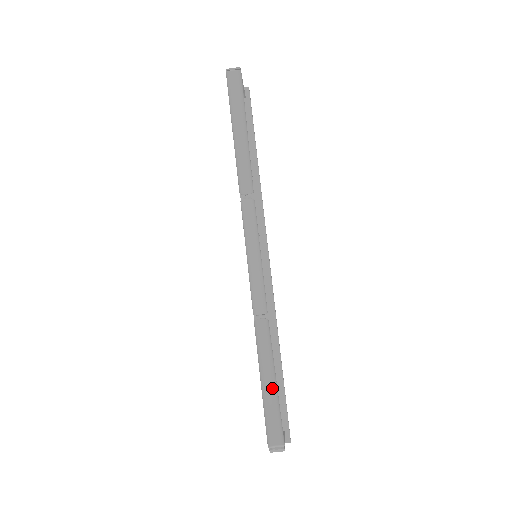
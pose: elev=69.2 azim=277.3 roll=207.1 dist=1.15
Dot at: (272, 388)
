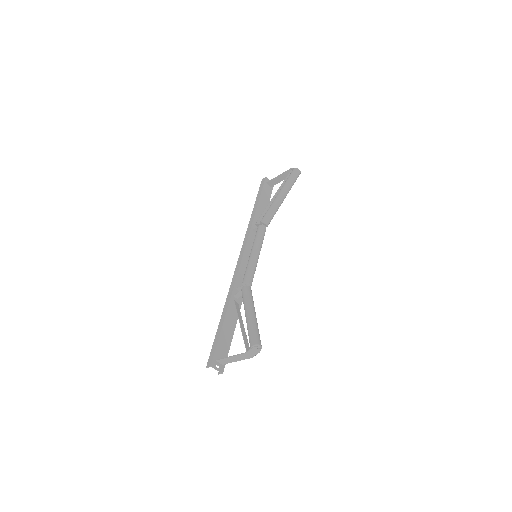
Dot at: occluded
